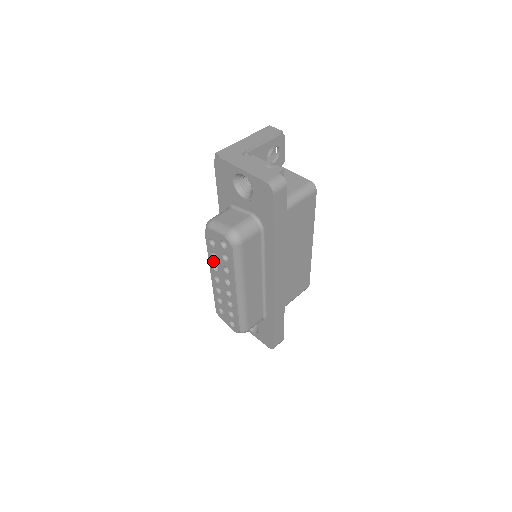
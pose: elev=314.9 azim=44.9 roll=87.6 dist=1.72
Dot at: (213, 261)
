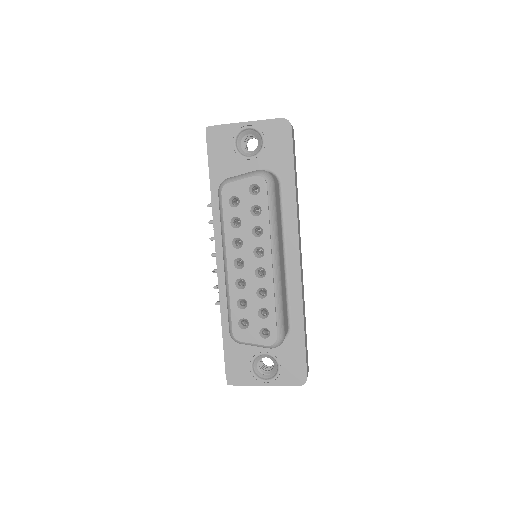
Dot at: (233, 234)
